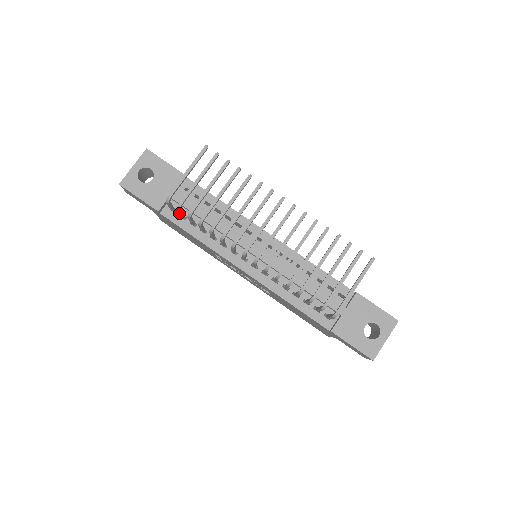
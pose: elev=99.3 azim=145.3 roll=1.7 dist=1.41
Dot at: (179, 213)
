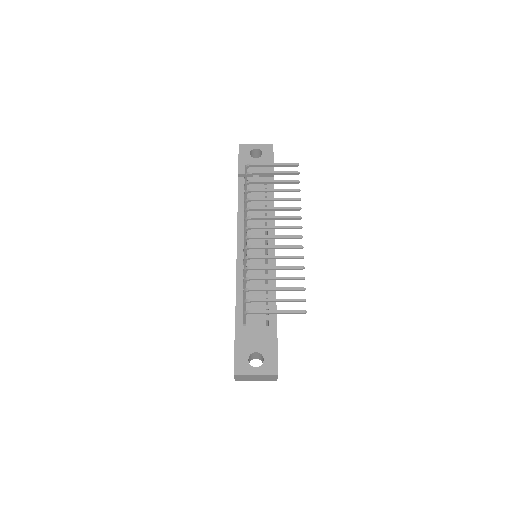
Dot at: (245, 181)
